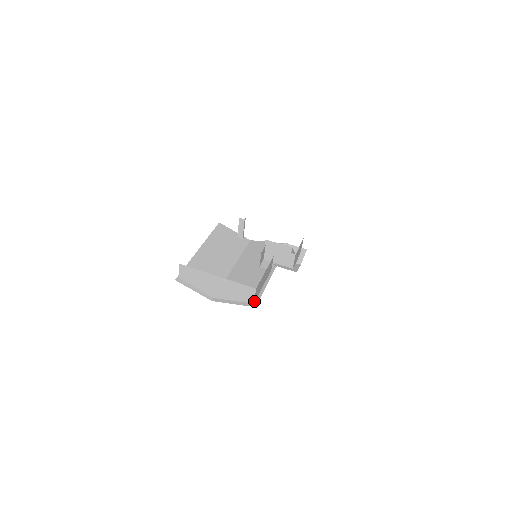
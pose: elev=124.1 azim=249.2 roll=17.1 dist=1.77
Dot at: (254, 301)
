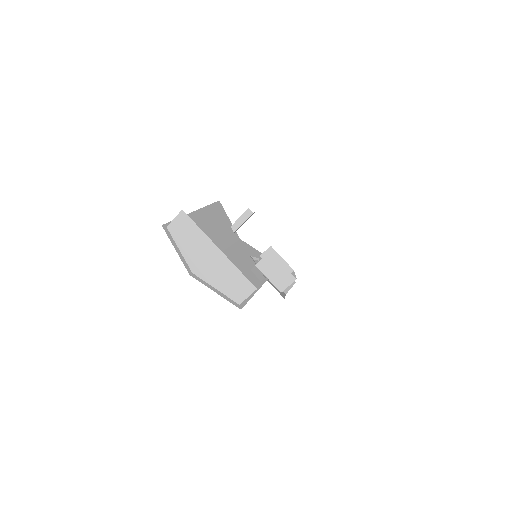
Dot at: (241, 302)
